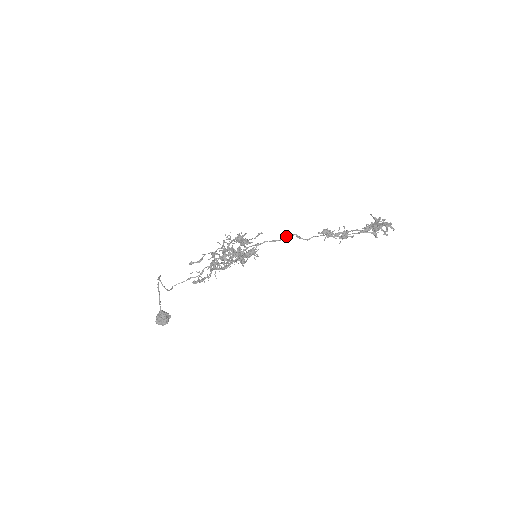
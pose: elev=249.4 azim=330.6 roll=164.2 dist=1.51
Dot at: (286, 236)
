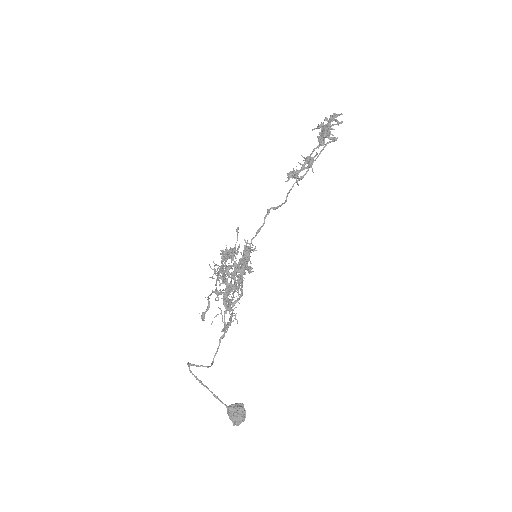
Dot at: (264, 217)
